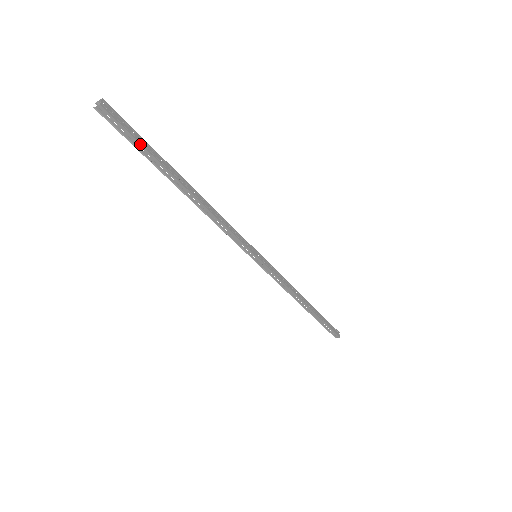
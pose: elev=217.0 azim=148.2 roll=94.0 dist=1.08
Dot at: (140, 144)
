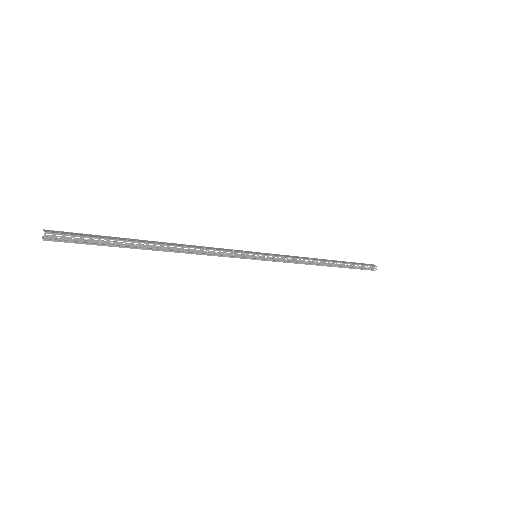
Dot at: occluded
